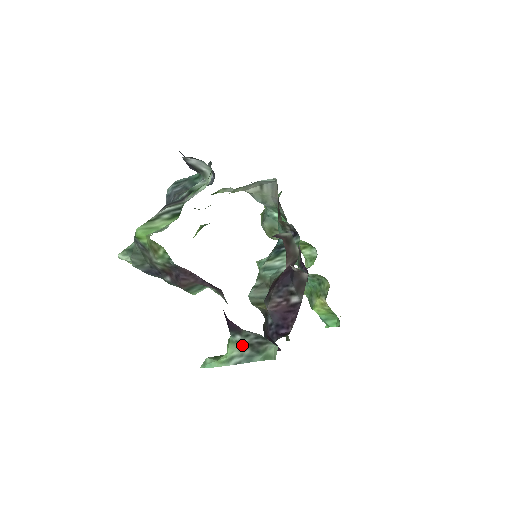
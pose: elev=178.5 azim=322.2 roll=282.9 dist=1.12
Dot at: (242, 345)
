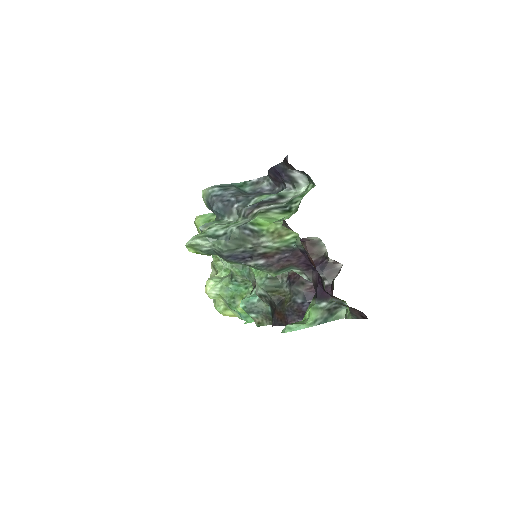
Dot at: (324, 310)
